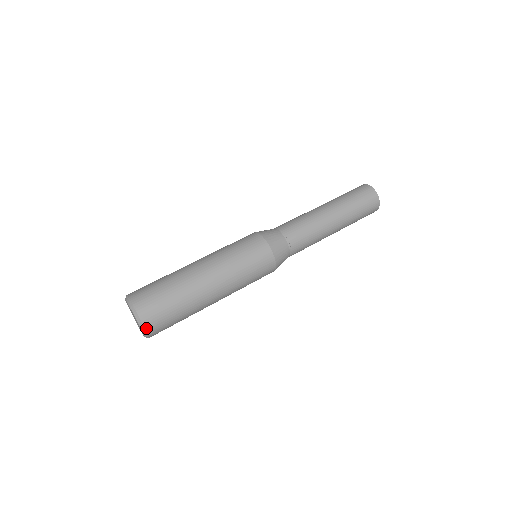
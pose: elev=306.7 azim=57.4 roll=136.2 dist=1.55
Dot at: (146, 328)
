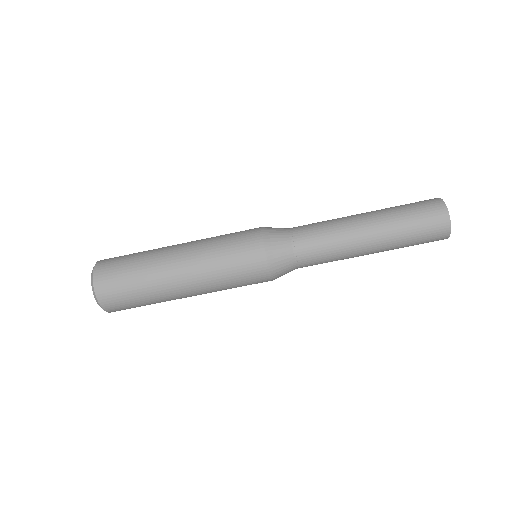
Dot at: (110, 312)
